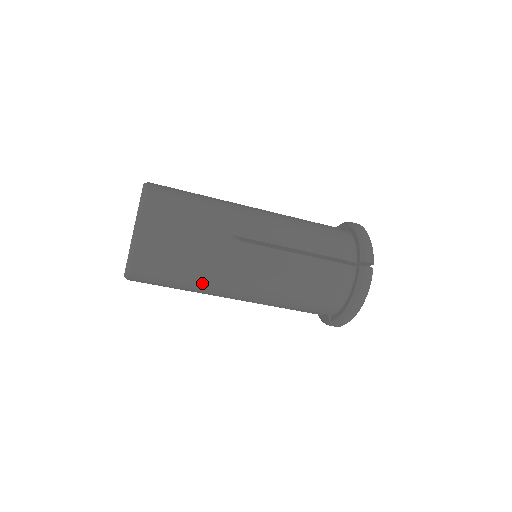
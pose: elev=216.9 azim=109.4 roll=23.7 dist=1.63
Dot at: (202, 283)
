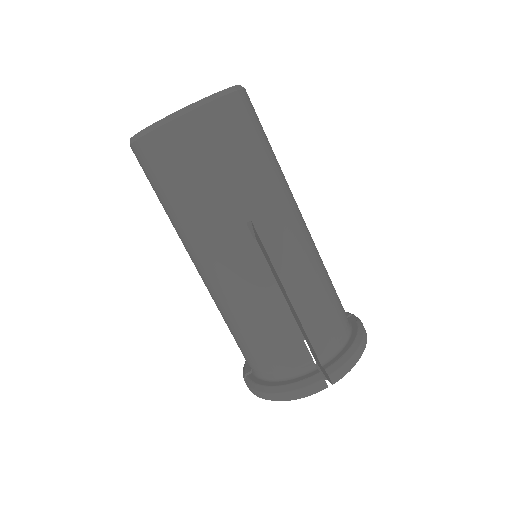
Dot at: (181, 224)
